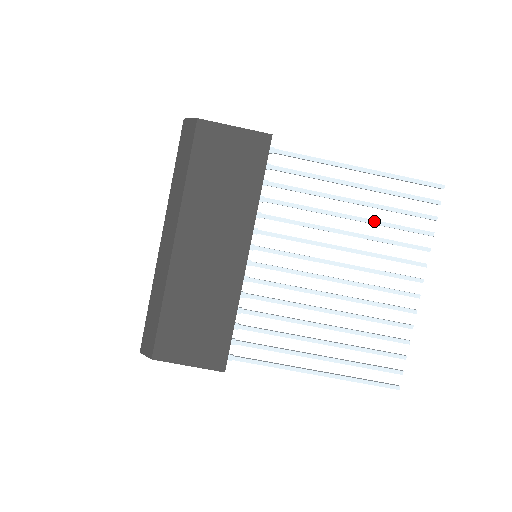
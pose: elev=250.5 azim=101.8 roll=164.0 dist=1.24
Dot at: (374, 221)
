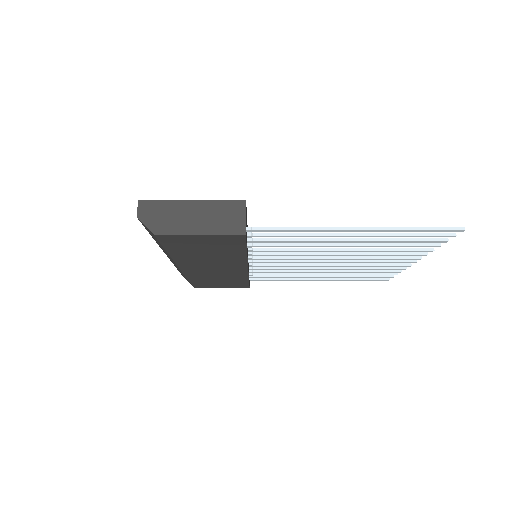
Dot at: (373, 246)
